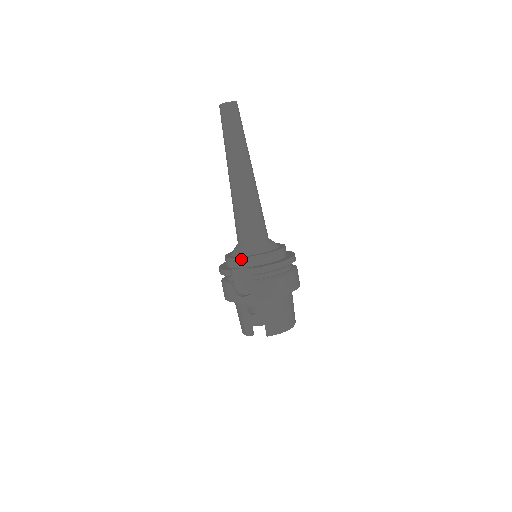
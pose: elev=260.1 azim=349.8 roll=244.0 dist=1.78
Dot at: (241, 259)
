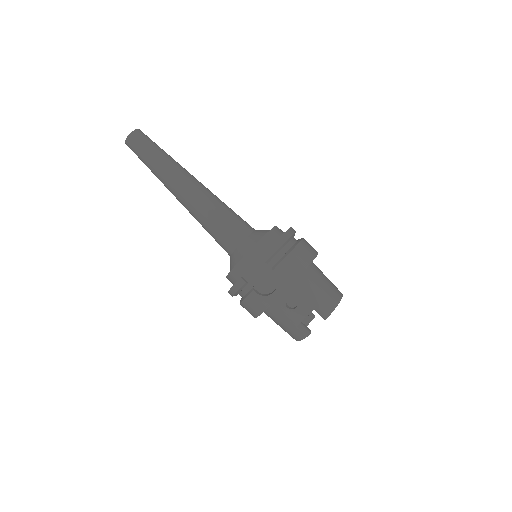
Dot at: (244, 259)
